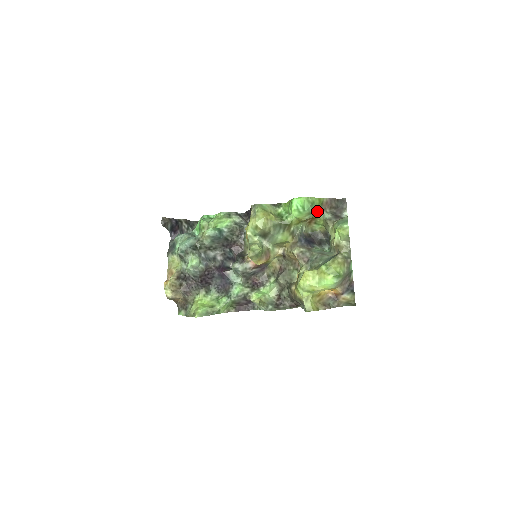
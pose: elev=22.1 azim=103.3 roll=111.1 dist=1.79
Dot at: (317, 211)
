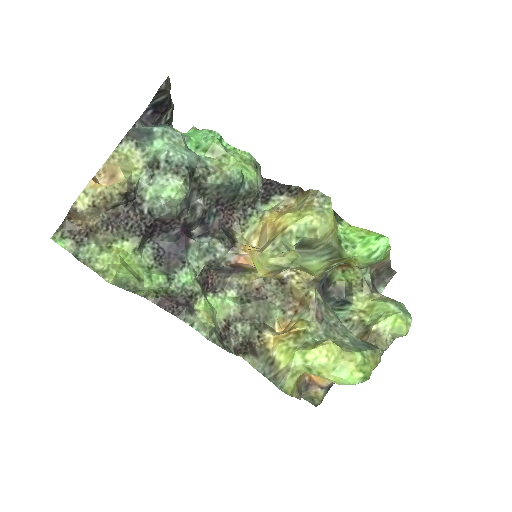
Dot at: (371, 265)
